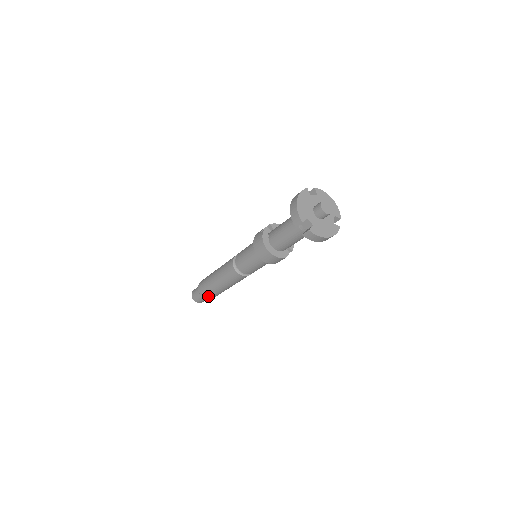
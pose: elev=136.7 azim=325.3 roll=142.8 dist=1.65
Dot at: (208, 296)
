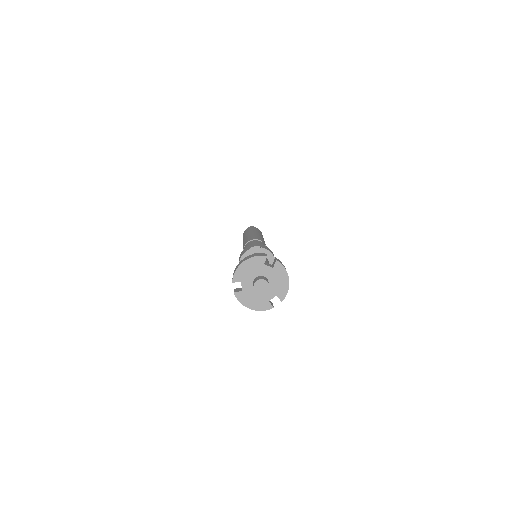
Dot at: occluded
